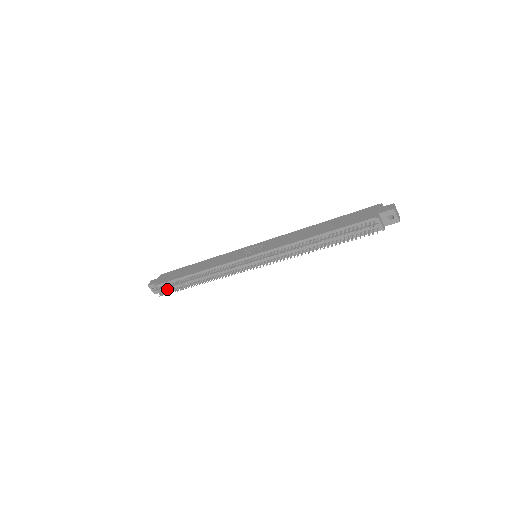
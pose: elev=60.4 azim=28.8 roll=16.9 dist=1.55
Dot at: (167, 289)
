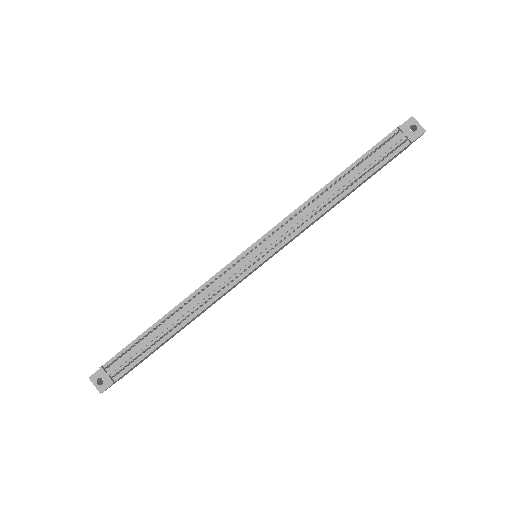
Dot at: (123, 366)
